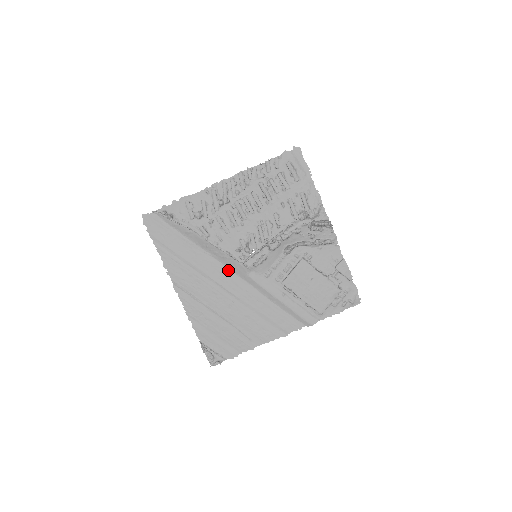
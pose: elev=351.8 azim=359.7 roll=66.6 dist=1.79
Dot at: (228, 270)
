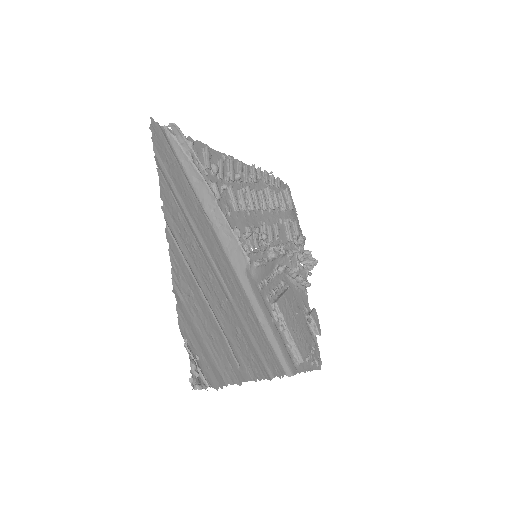
Dot at: (225, 255)
